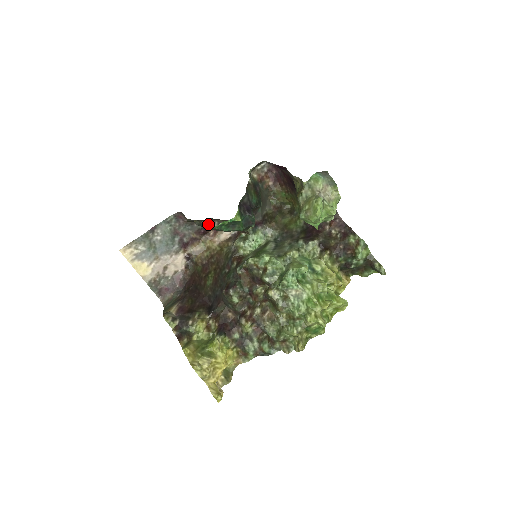
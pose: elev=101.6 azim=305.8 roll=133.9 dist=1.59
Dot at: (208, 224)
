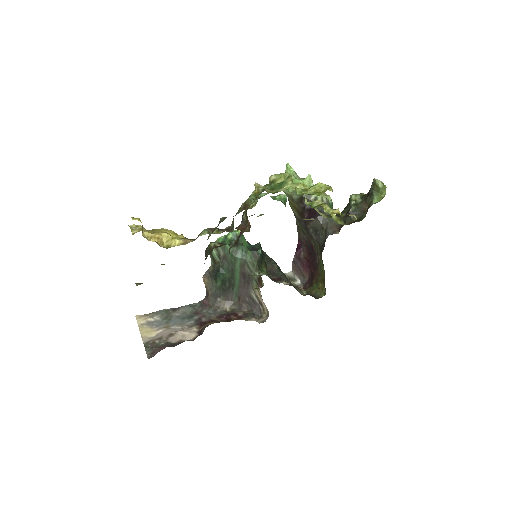
Dot at: (232, 312)
